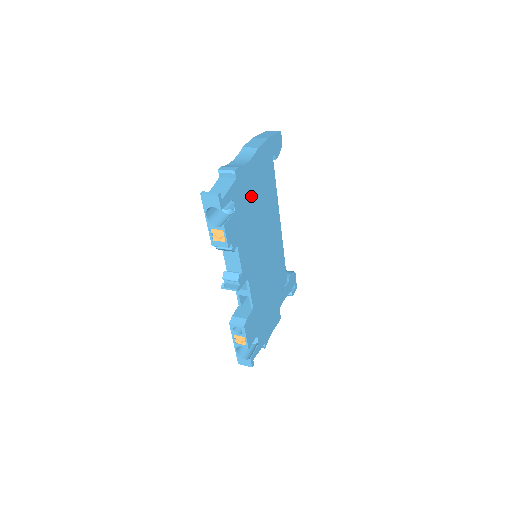
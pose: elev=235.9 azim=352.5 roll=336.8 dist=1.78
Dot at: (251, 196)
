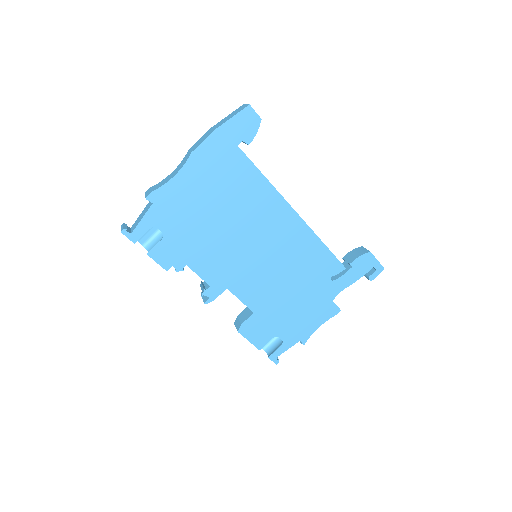
Dot at: (197, 208)
